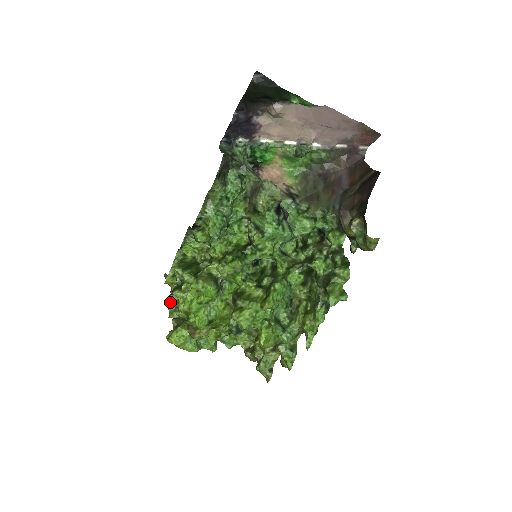
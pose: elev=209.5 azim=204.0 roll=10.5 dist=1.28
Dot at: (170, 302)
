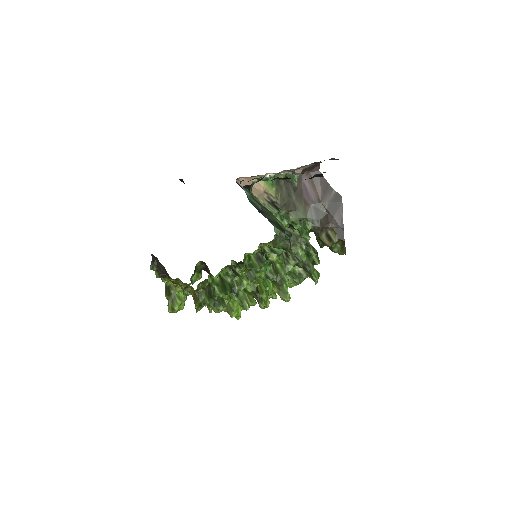
Dot at: occluded
